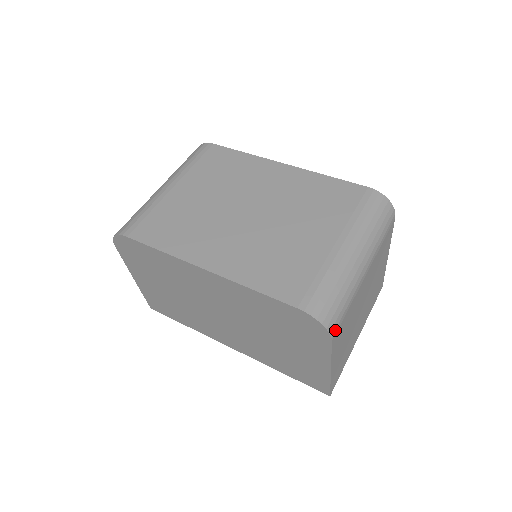
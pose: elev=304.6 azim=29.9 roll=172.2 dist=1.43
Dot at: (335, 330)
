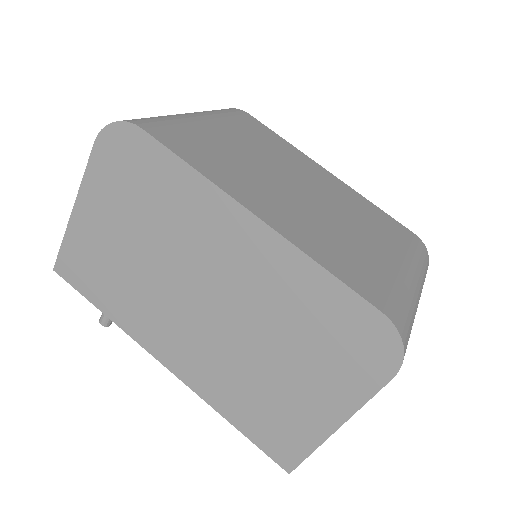
Dot at: occluded
